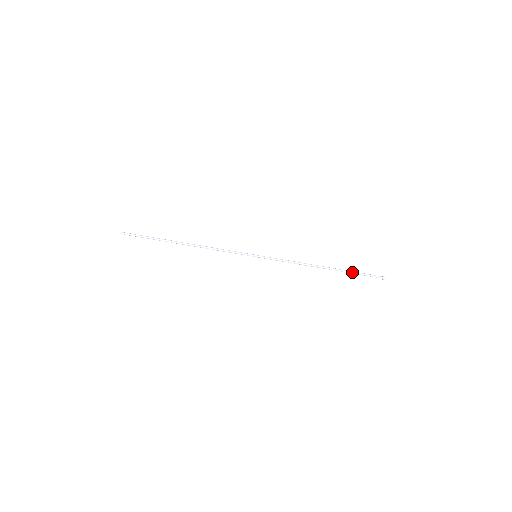
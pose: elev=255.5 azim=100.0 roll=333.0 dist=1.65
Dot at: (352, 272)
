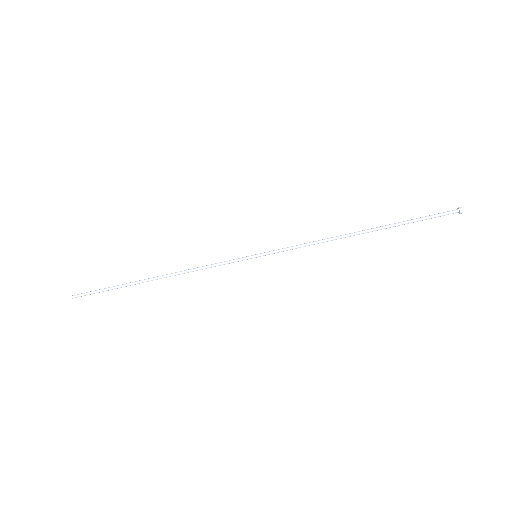
Dot at: (406, 223)
